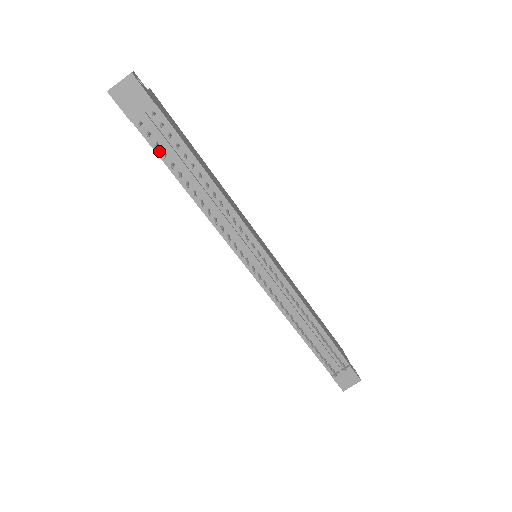
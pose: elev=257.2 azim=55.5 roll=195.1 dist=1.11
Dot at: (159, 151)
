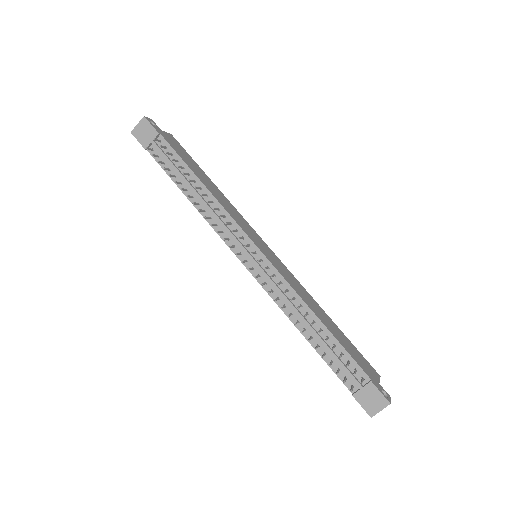
Dot at: occluded
